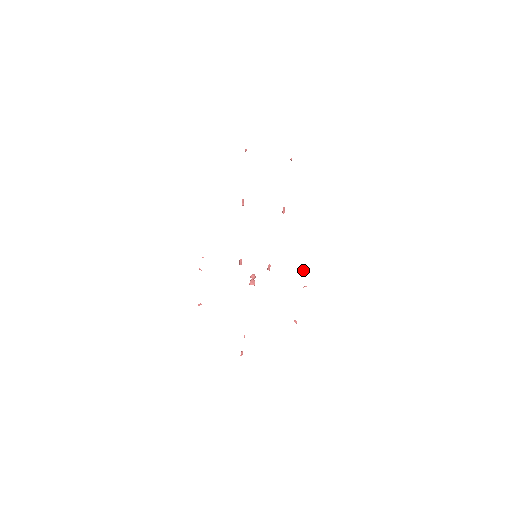
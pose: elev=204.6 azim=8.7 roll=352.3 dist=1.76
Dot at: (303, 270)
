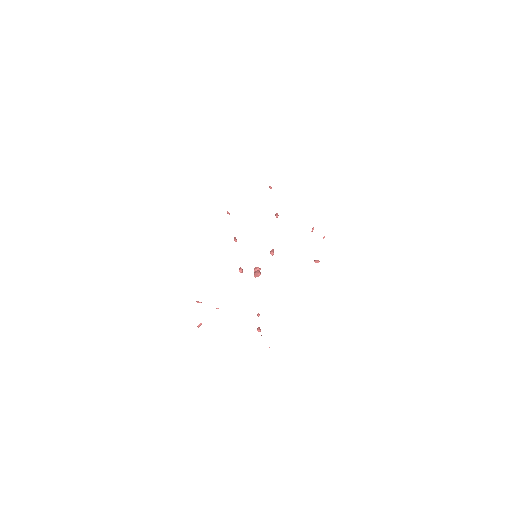
Dot at: (323, 237)
